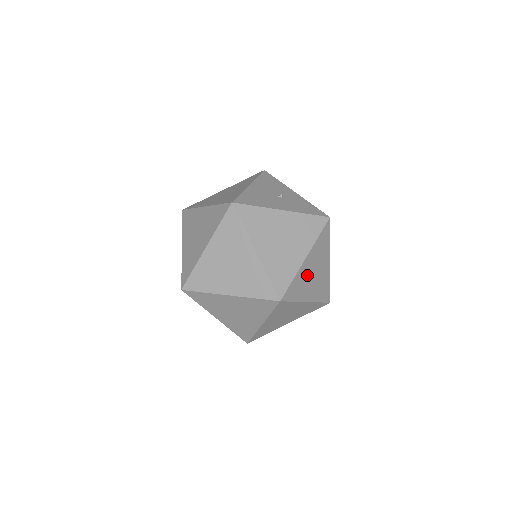
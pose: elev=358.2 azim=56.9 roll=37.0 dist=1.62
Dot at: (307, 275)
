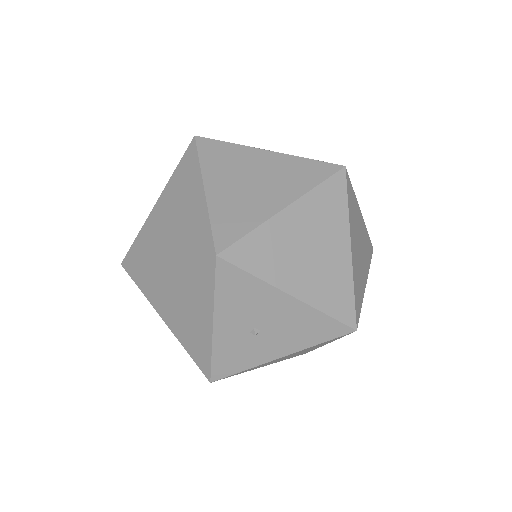
Dot at: occluded
